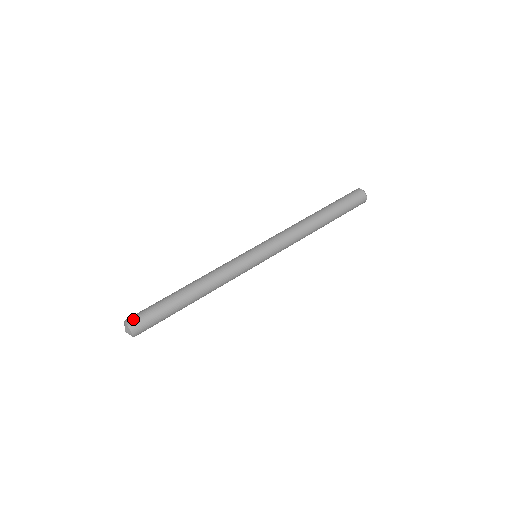
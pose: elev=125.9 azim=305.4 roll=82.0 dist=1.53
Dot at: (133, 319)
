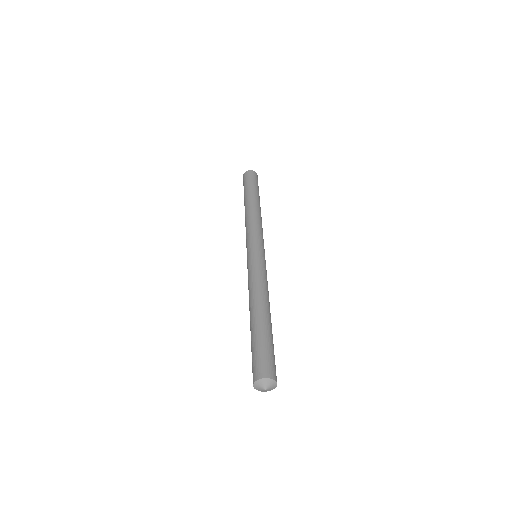
Dot at: (253, 374)
